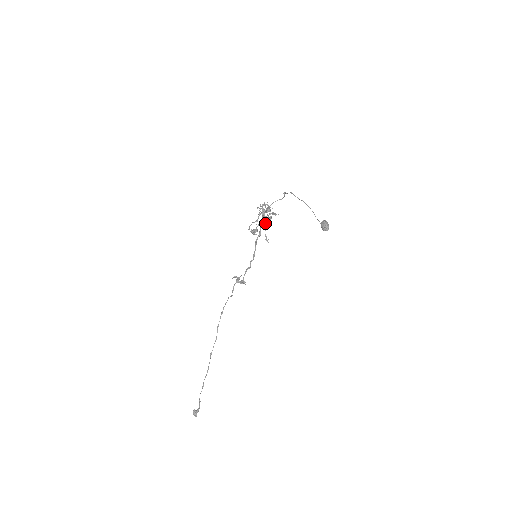
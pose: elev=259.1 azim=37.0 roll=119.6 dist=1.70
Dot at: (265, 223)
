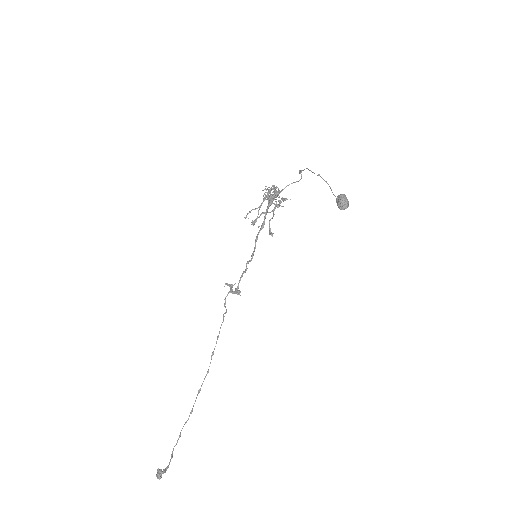
Dot at: (271, 211)
